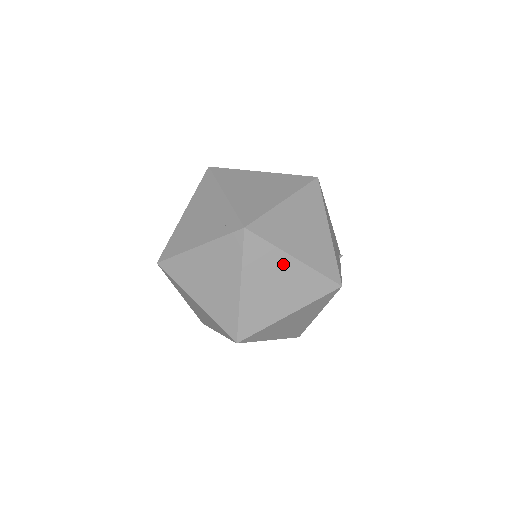
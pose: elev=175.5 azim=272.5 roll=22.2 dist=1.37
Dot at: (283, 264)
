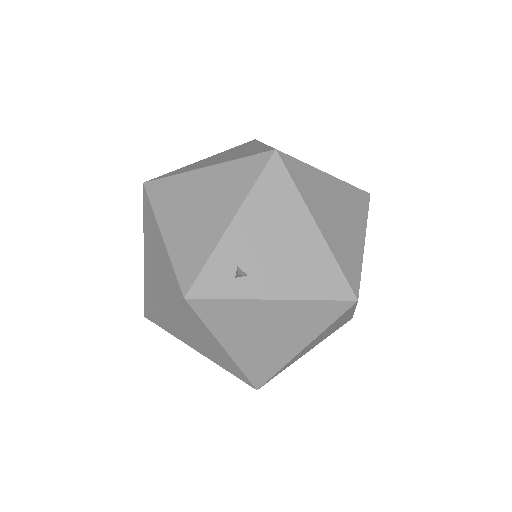
Dot at: occluded
